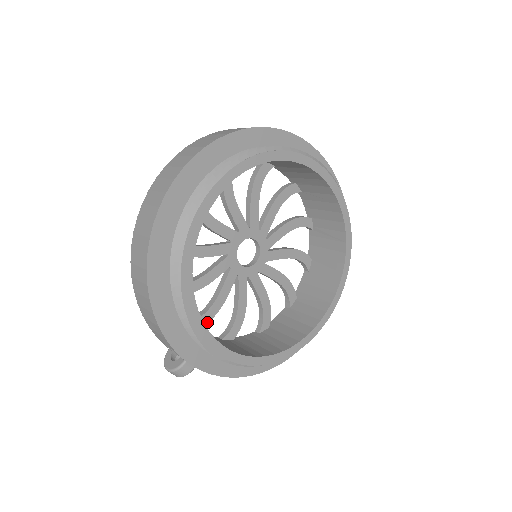
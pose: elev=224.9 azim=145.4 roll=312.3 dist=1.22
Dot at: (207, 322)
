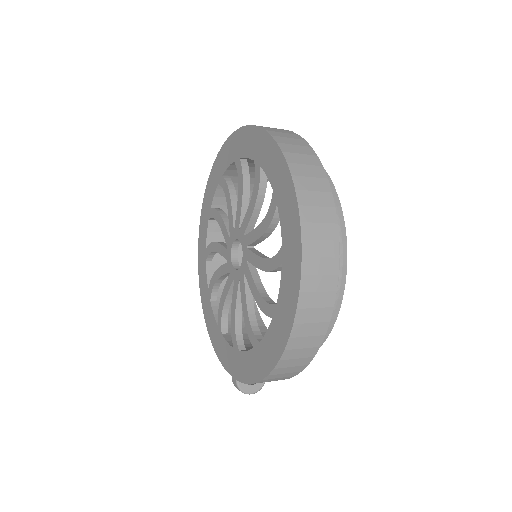
Dot at: occluded
